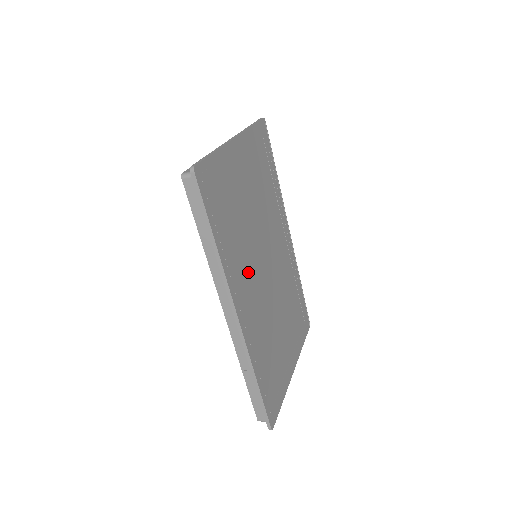
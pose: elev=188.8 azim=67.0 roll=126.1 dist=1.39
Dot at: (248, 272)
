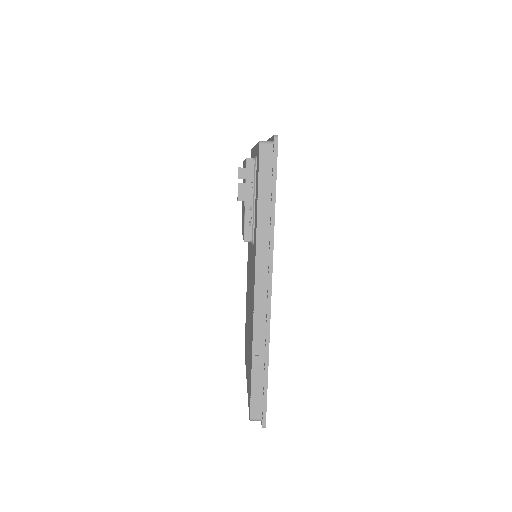
Dot at: occluded
